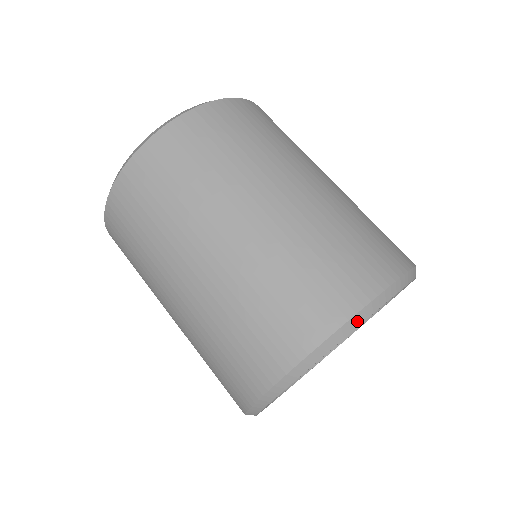
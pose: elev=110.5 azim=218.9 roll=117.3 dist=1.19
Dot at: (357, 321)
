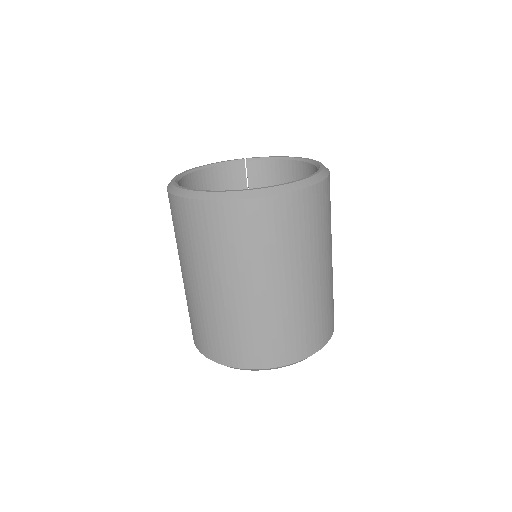
Dot at: occluded
